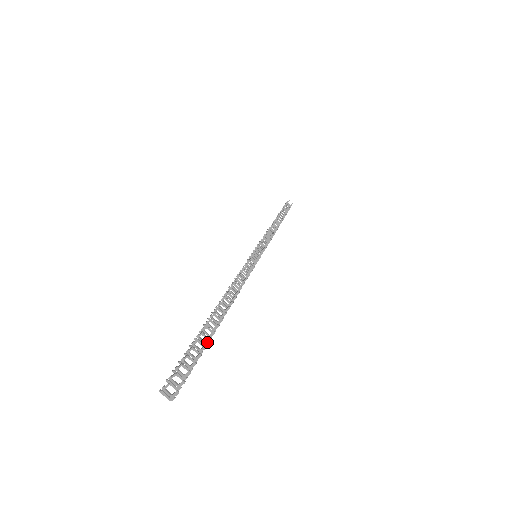
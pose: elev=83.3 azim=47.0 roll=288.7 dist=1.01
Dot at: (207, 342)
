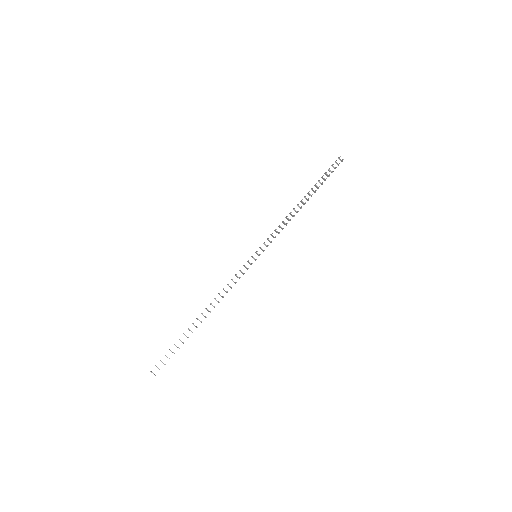
Dot at: (183, 343)
